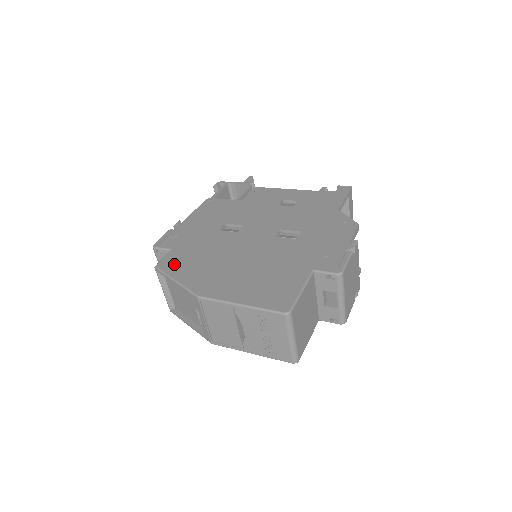
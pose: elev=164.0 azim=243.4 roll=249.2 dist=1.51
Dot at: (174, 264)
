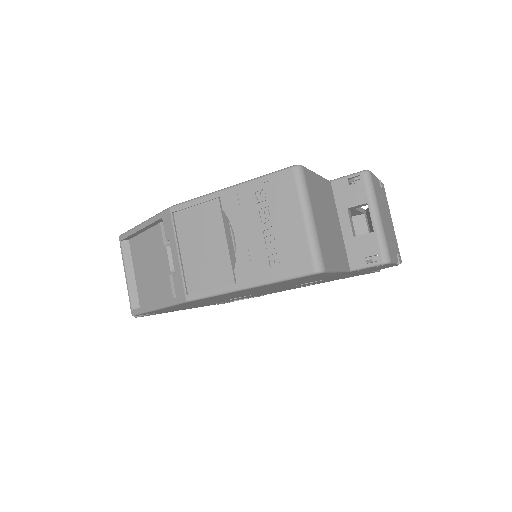
Dot at: occluded
